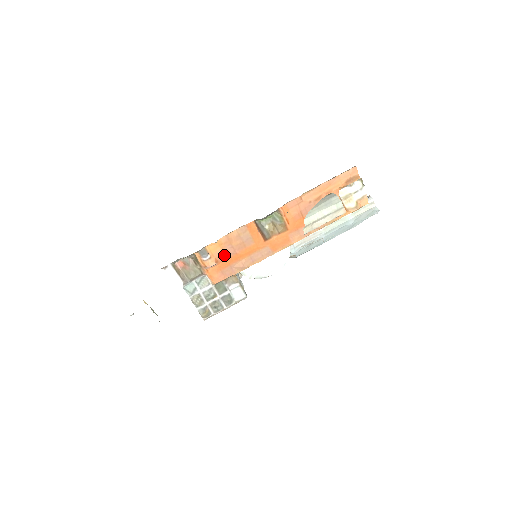
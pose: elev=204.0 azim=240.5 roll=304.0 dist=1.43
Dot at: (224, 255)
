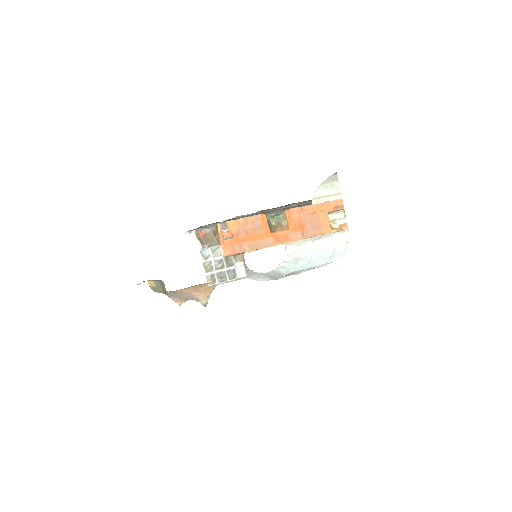
Dot at: (239, 233)
